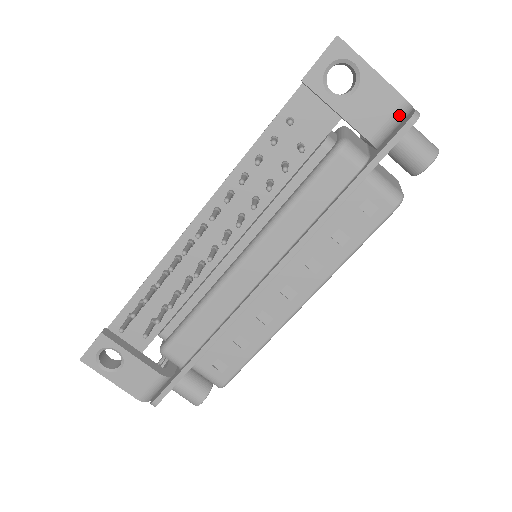
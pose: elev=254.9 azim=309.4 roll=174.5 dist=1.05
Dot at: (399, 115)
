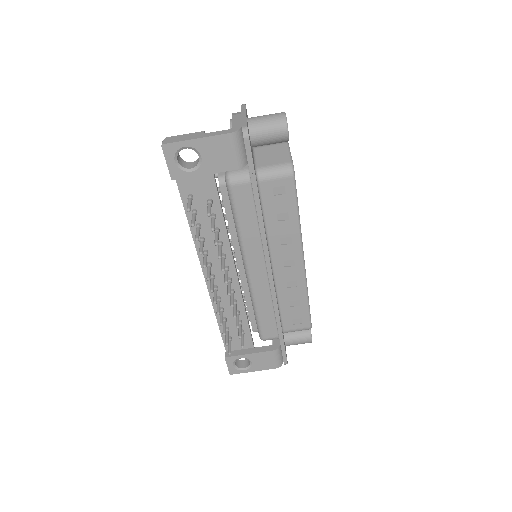
Dot at: (236, 142)
